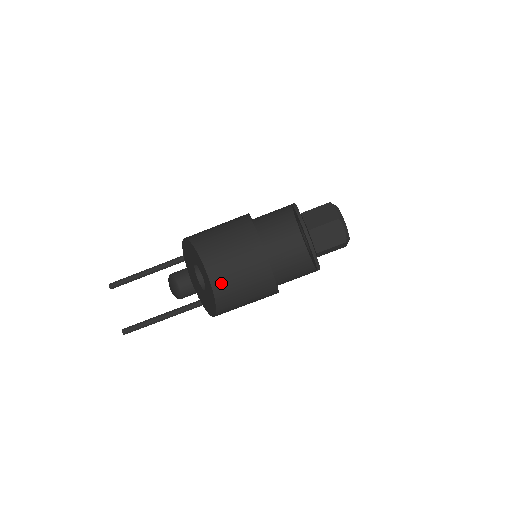
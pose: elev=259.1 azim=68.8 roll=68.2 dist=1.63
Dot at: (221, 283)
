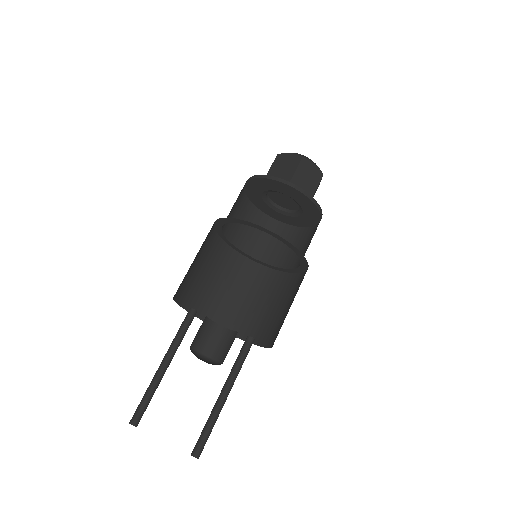
Dot at: (235, 322)
